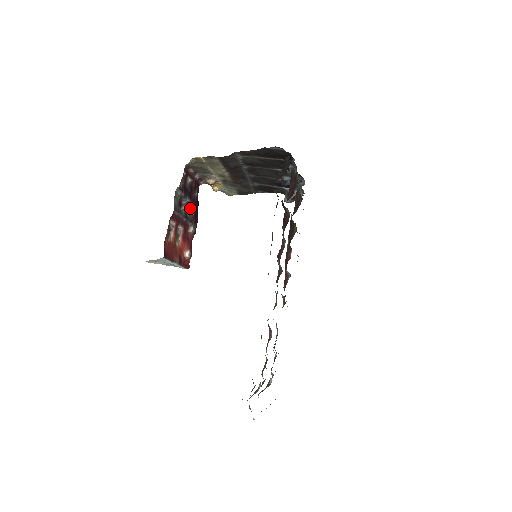
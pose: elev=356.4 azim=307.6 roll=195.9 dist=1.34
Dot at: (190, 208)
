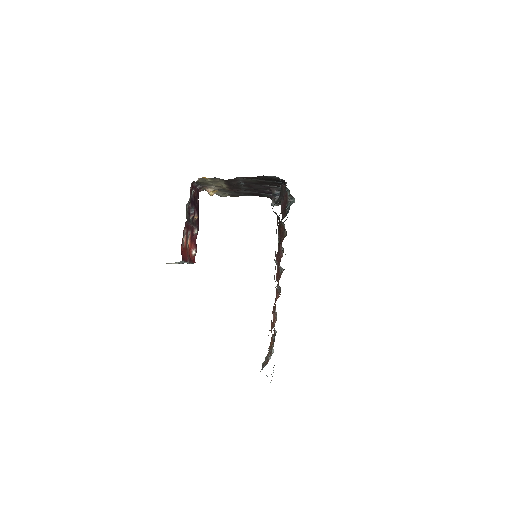
Dot at: (194, 214)
